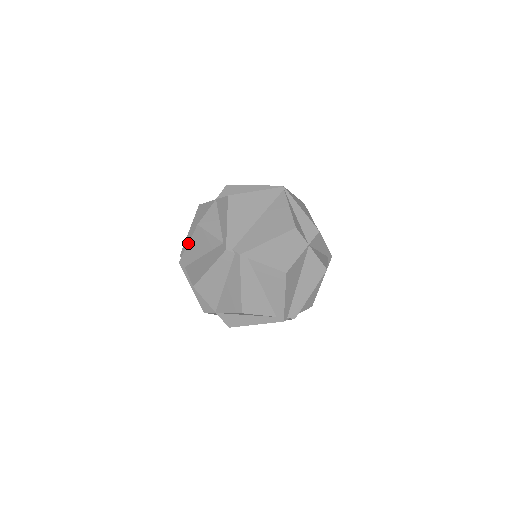
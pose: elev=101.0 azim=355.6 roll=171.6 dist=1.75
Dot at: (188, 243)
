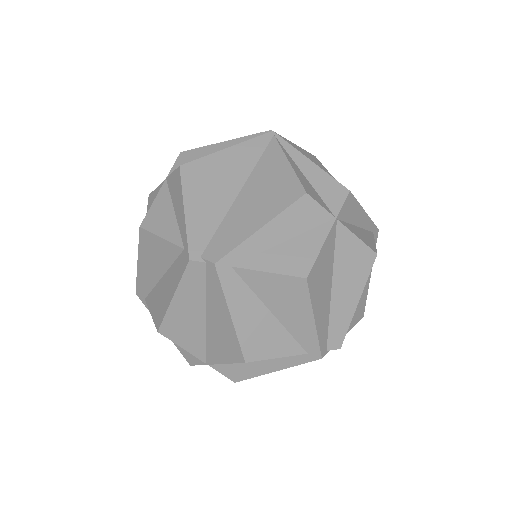
Dot at: (137, 260)
